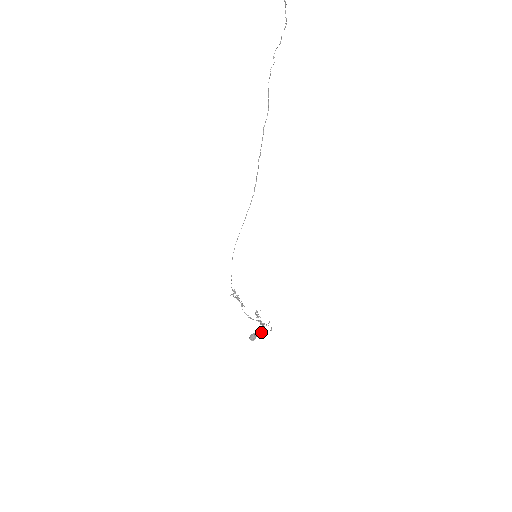
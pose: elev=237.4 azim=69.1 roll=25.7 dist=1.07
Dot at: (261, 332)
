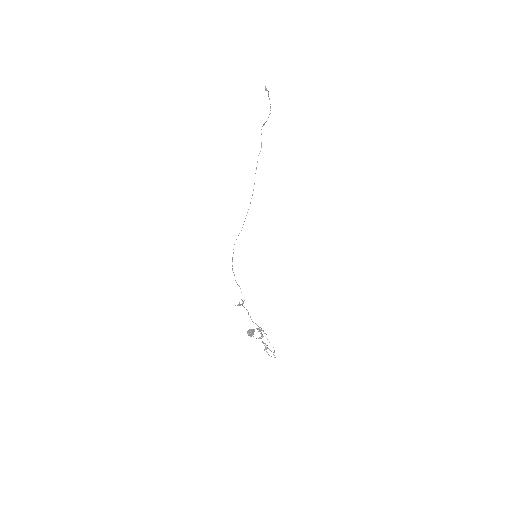
Dot at: (260, 337)
